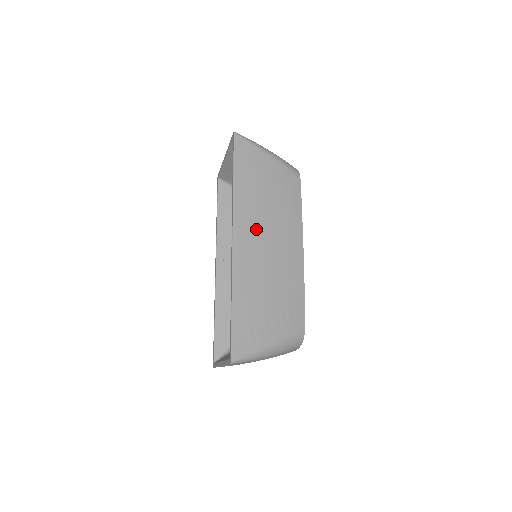
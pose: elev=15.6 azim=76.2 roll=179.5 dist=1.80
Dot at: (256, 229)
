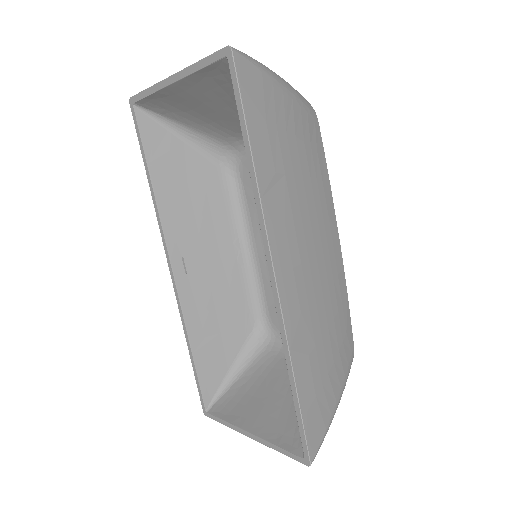
Dot at: (297, 243)
